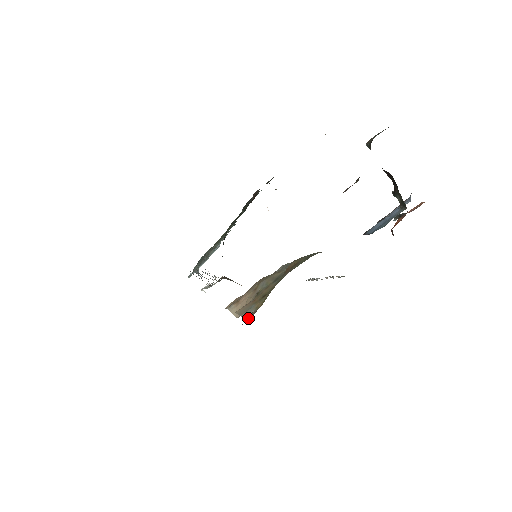
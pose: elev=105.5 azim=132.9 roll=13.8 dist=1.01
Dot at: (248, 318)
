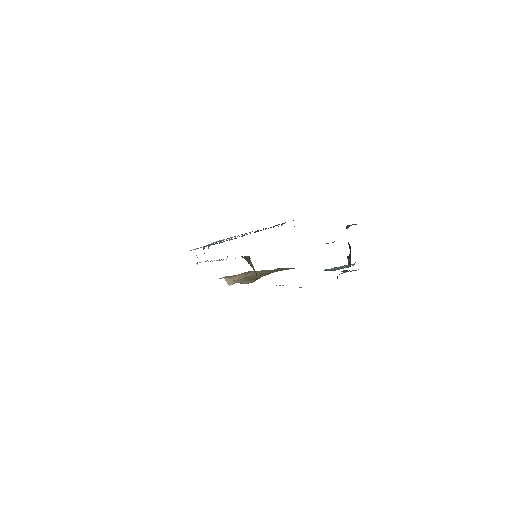
Dot at: occluded
